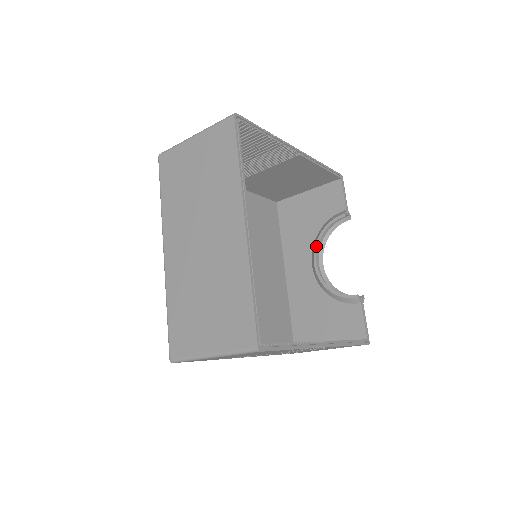
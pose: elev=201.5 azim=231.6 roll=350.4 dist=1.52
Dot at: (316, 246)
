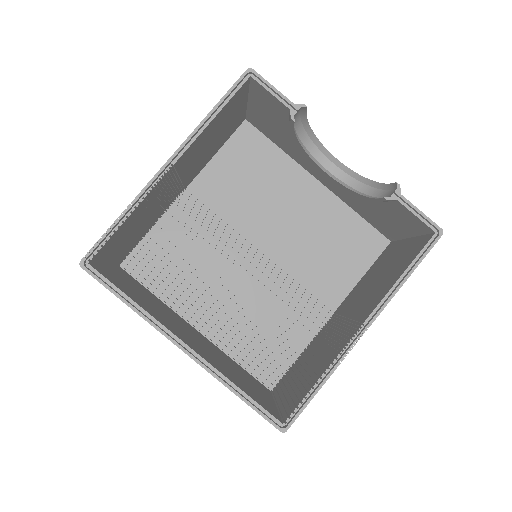
Dot at: (309, 158)
